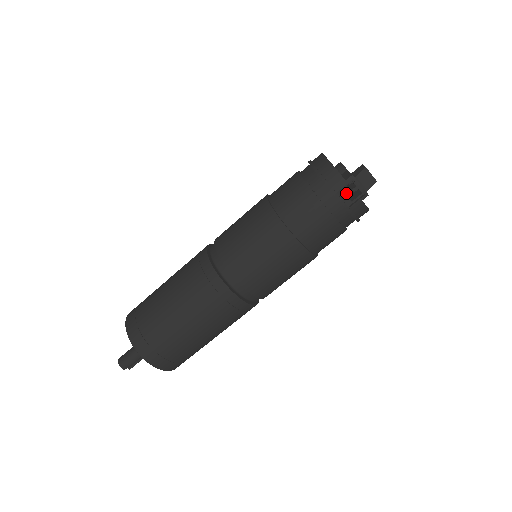
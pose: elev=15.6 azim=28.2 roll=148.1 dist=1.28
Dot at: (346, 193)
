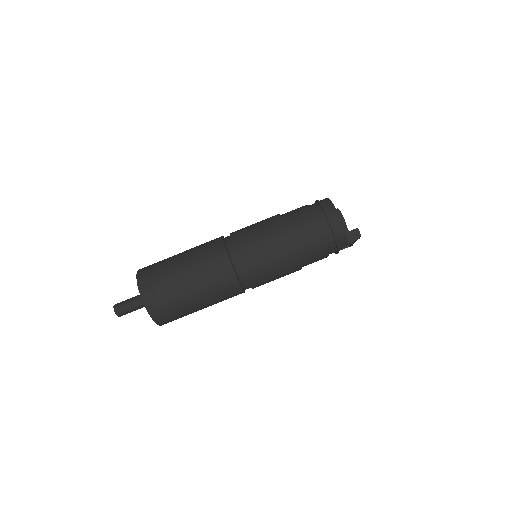
Dot at: occluded
